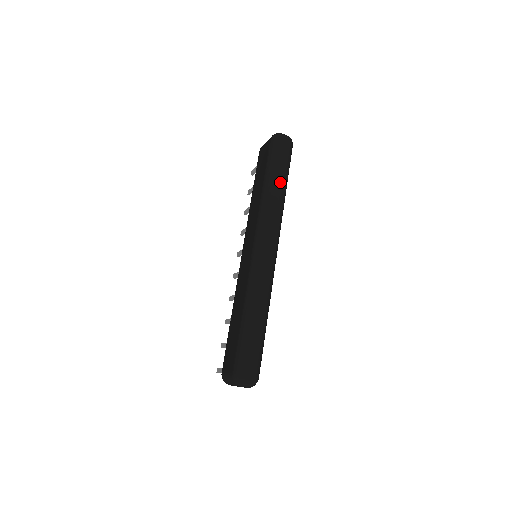
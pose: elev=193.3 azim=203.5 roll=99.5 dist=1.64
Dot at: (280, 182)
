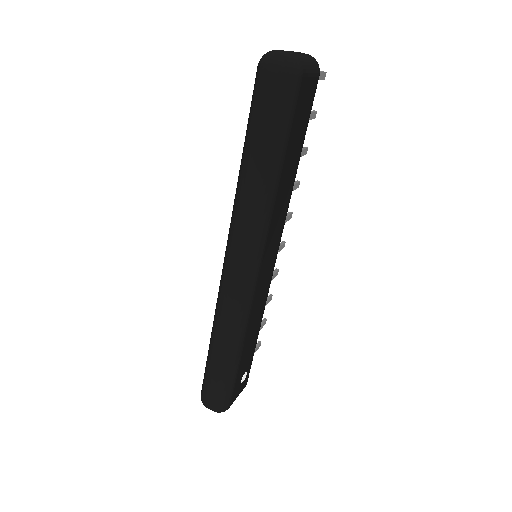
Dot at: (257, 164)
